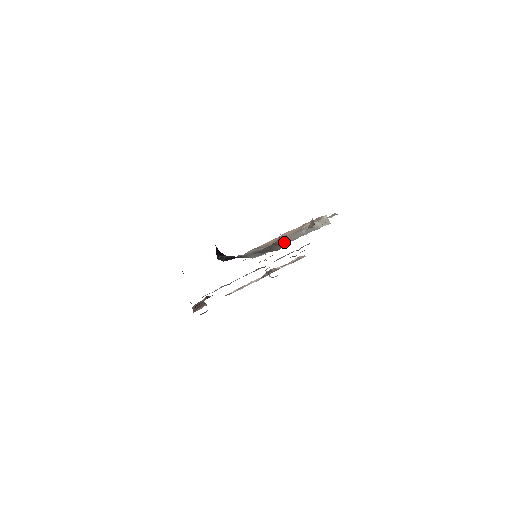
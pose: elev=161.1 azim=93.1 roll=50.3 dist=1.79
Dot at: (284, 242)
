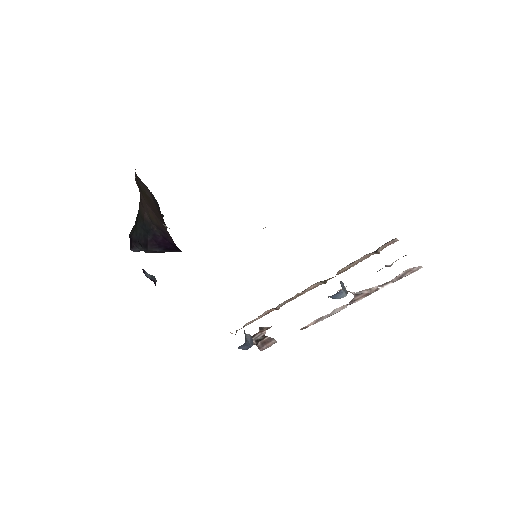
Dot at: occluded
